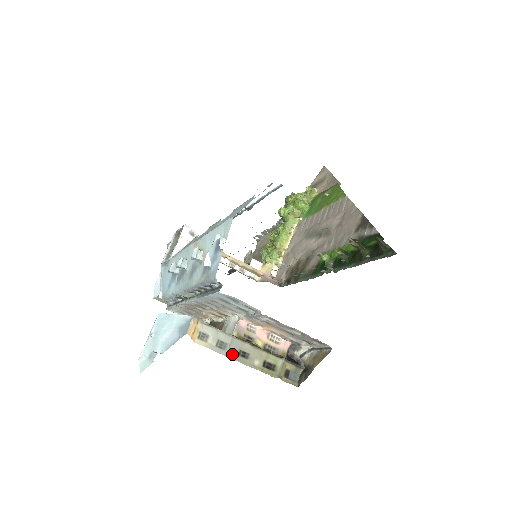
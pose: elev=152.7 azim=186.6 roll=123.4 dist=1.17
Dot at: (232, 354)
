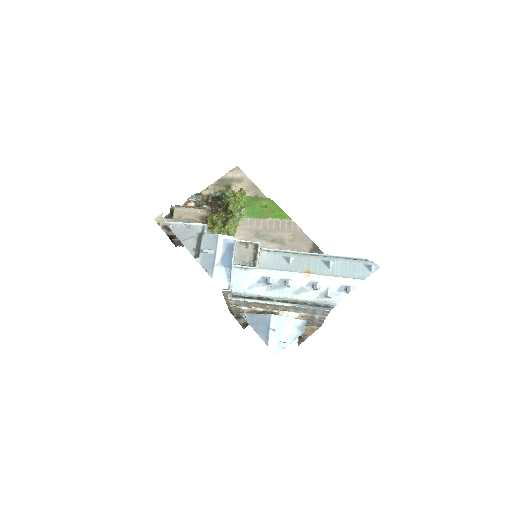
Dot at: occluded
